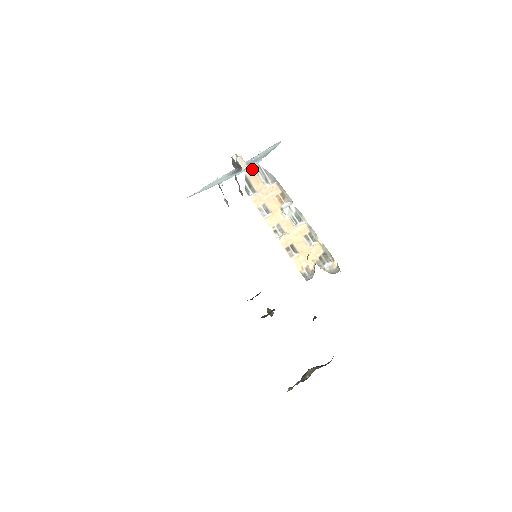
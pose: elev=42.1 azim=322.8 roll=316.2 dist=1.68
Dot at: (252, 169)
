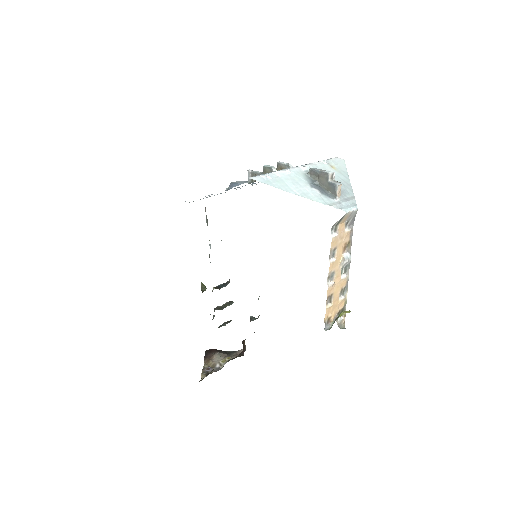
Dot at: (351, 212)
